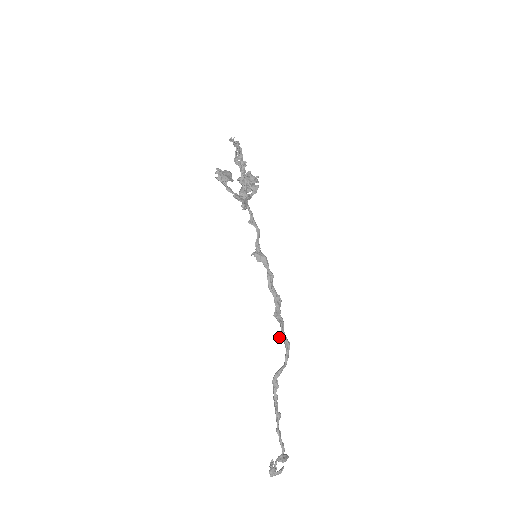
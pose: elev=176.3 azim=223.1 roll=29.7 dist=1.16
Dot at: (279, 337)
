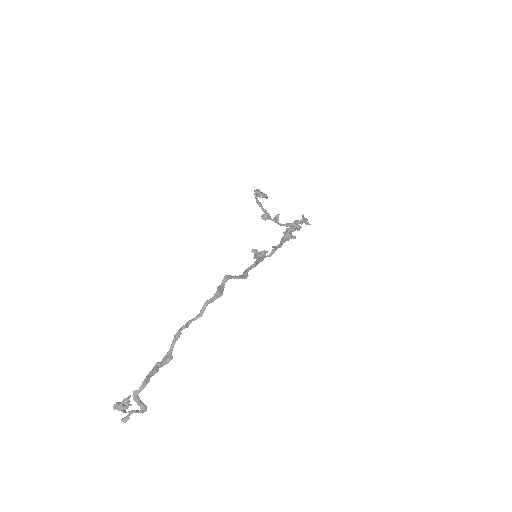
Dot at: (218, 287)
